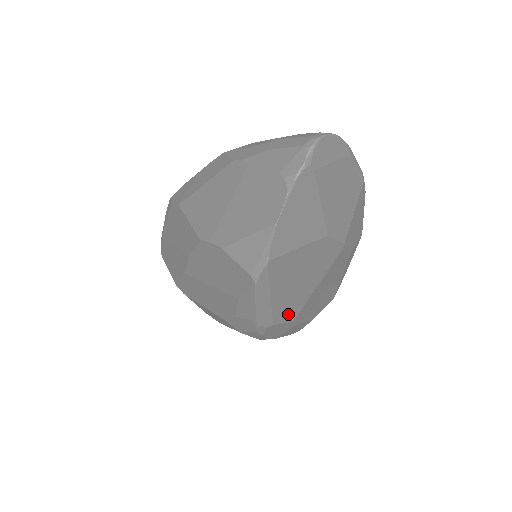
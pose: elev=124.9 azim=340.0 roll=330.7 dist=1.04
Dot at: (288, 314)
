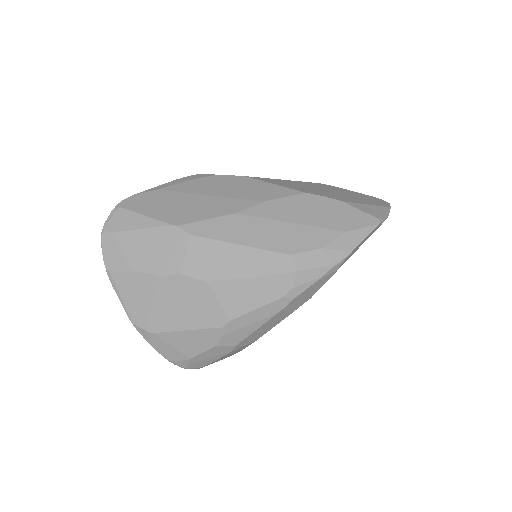
Dot at: occluded
